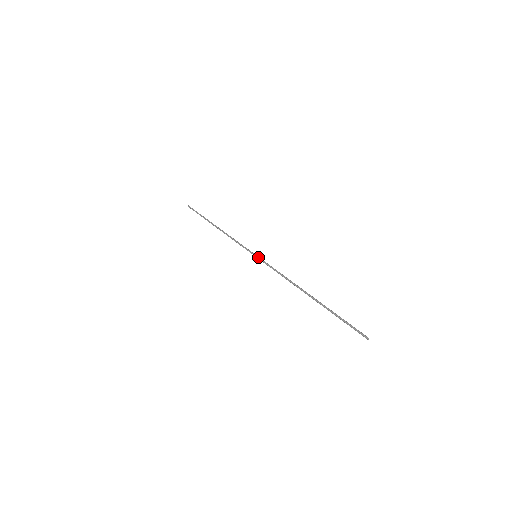
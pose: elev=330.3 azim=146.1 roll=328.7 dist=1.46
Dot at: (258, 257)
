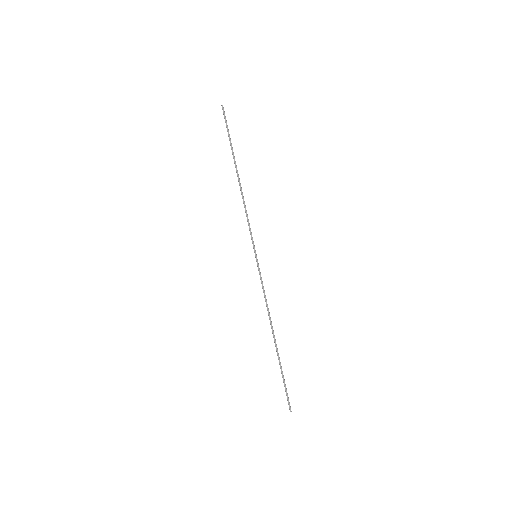
Dot at: (256, 261)
